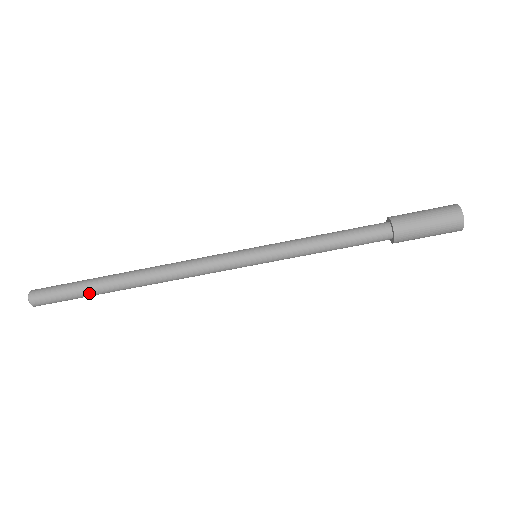
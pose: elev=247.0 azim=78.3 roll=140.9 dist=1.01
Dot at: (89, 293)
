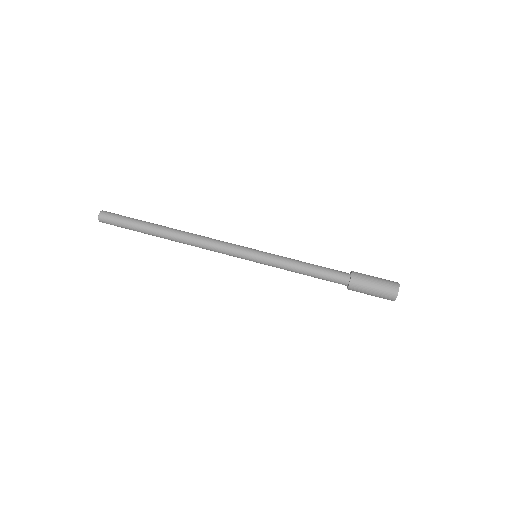
Dot at: (140, 223)
